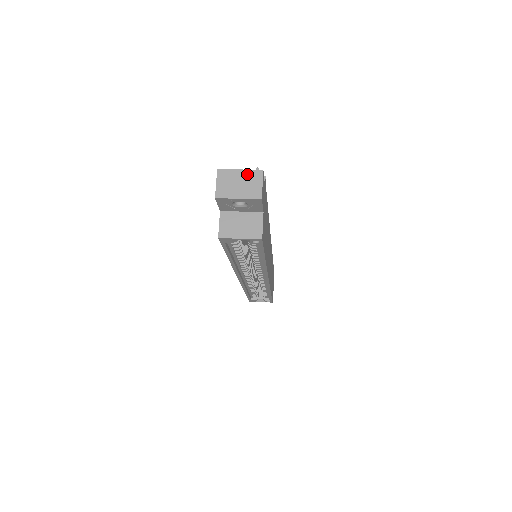
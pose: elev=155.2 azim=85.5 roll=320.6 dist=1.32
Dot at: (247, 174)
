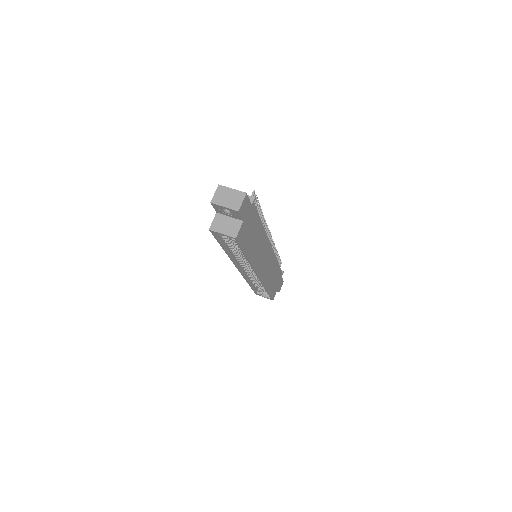
Dot at: (236, 193)
